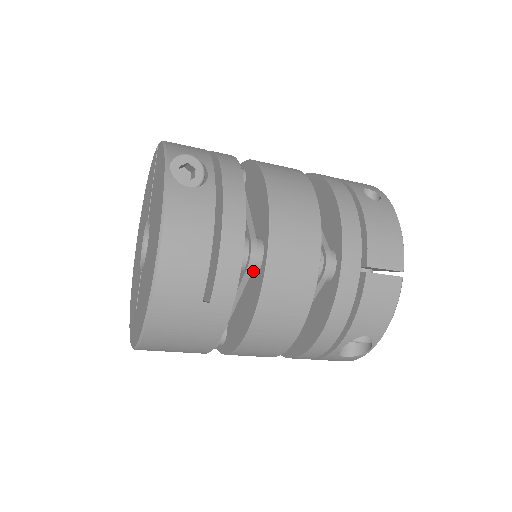
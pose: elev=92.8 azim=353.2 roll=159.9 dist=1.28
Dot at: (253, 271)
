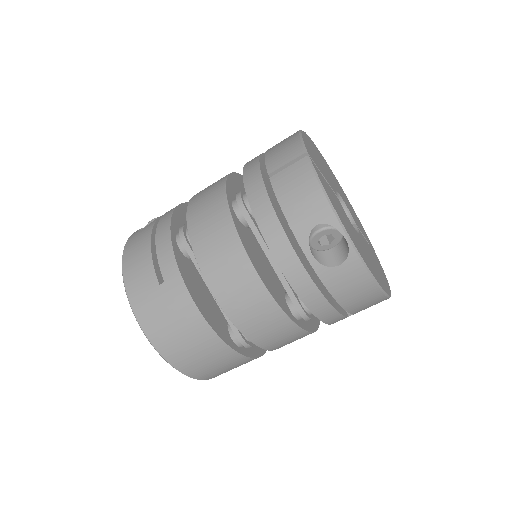
Dot at: occluded
